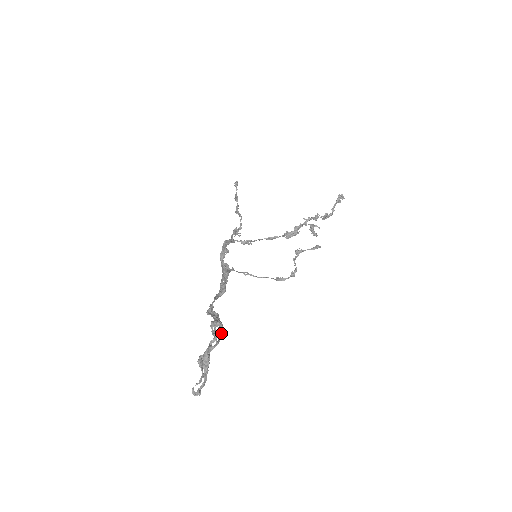
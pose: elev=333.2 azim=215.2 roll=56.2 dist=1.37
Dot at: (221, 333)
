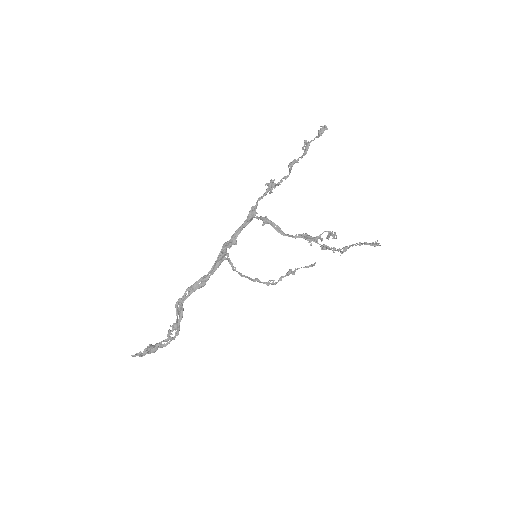
Dot at: (174, 339)
